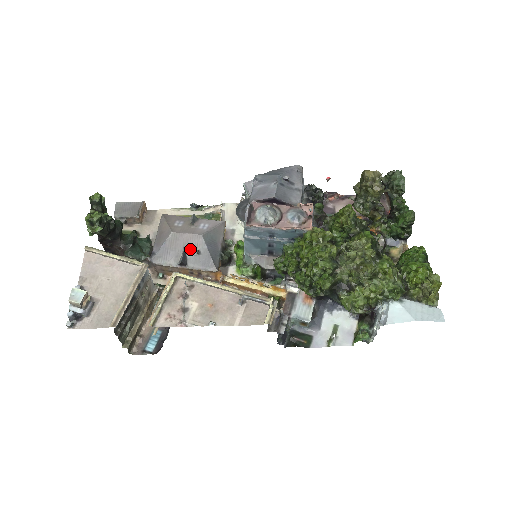
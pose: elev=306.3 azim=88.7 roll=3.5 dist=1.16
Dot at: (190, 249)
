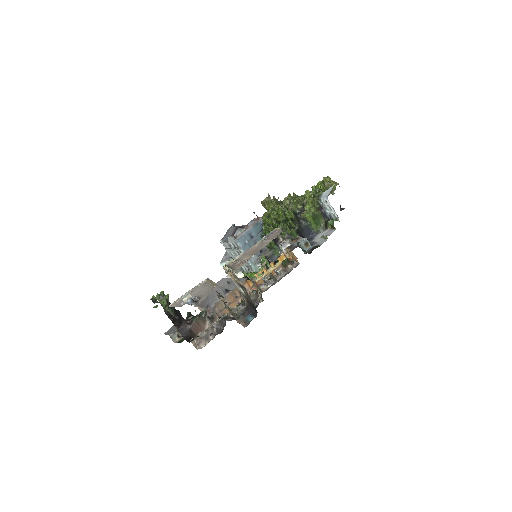
Dot at: (223, 286)
